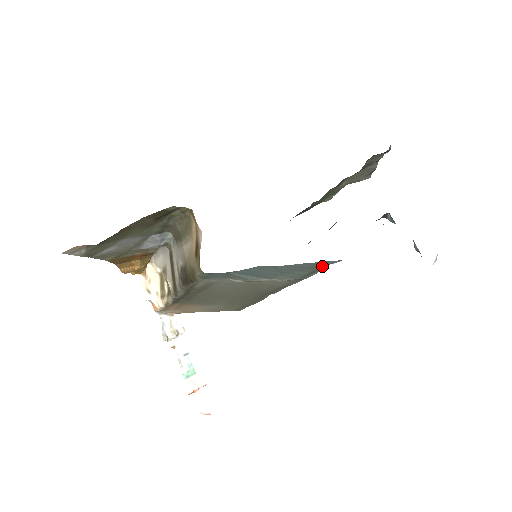
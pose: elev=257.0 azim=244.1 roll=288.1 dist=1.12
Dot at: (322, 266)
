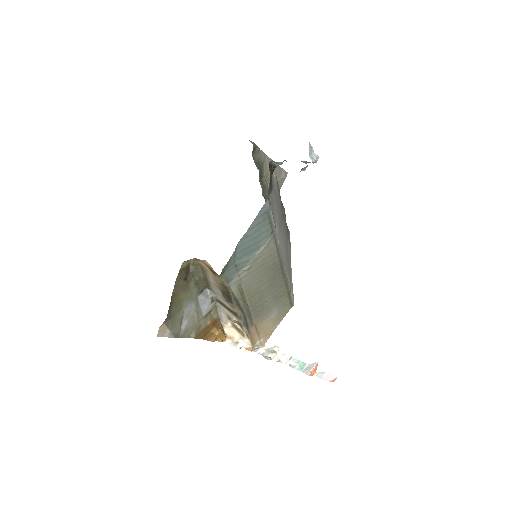
Dot at: (267, 213)
